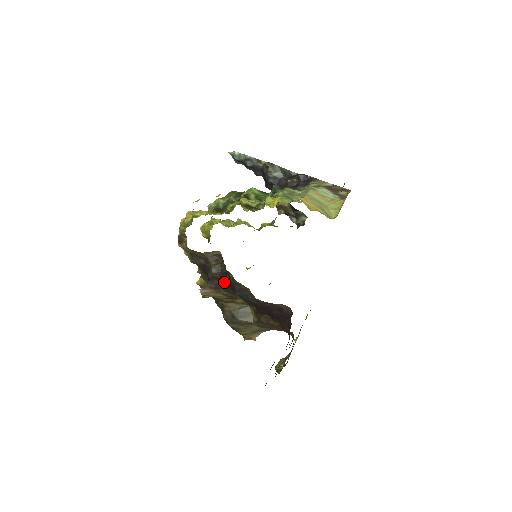
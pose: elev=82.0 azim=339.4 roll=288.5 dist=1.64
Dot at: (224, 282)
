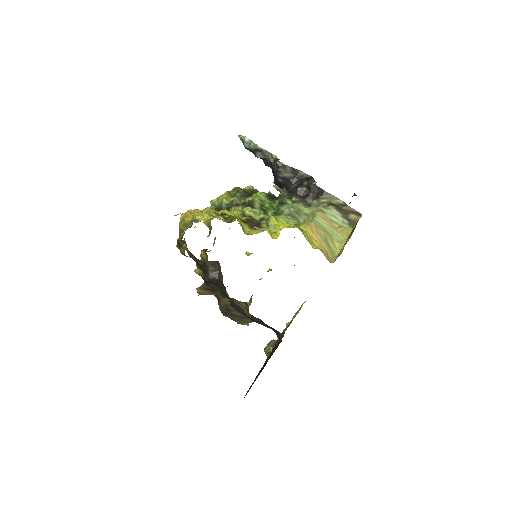
Dot at: (220, 288)
